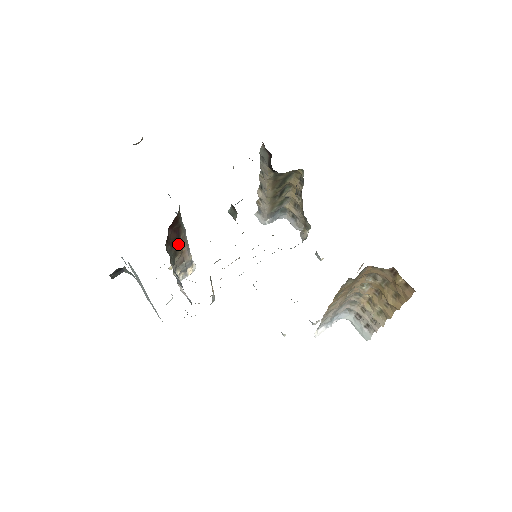
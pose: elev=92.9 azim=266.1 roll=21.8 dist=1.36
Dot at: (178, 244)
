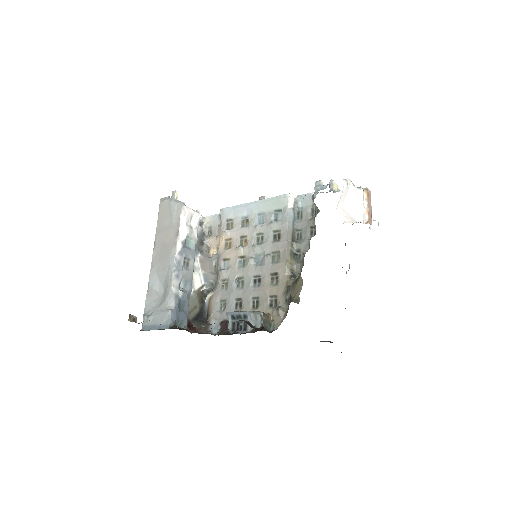
Dot at: occluded
